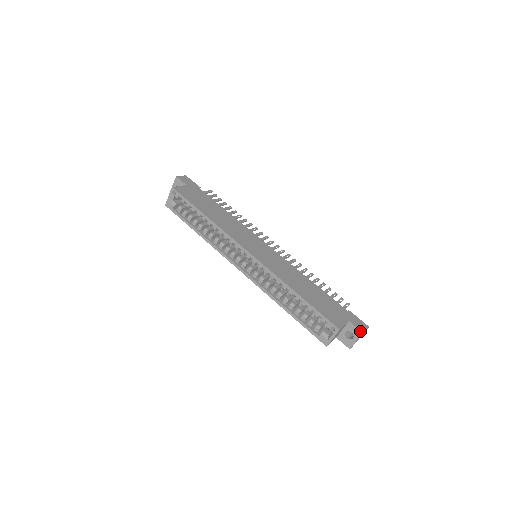
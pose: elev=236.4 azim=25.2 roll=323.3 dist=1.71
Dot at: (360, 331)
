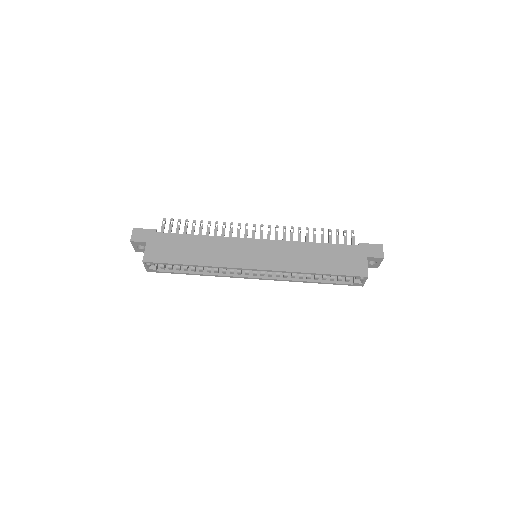
Dot at: (380, 258)
